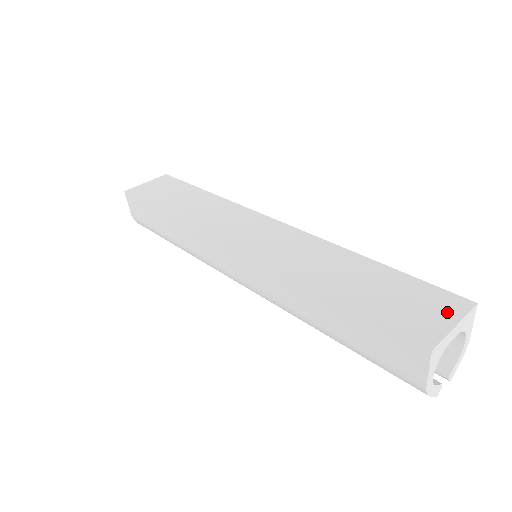
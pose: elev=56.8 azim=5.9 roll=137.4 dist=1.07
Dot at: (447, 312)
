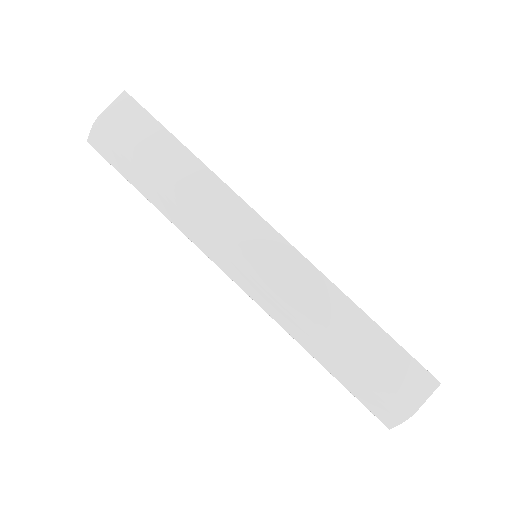
Dot at: occluded
